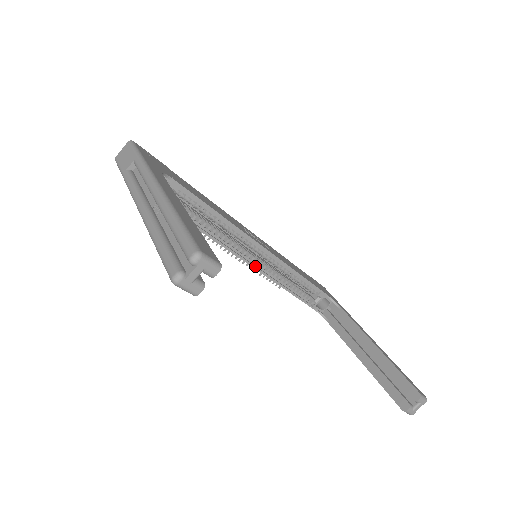
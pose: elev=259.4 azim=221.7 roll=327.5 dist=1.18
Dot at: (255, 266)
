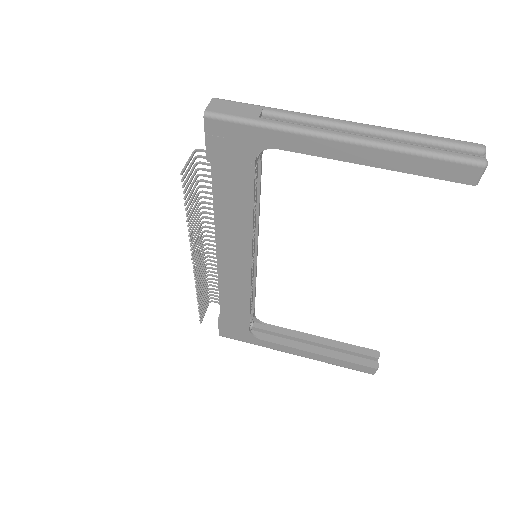
Dot at: occluded
